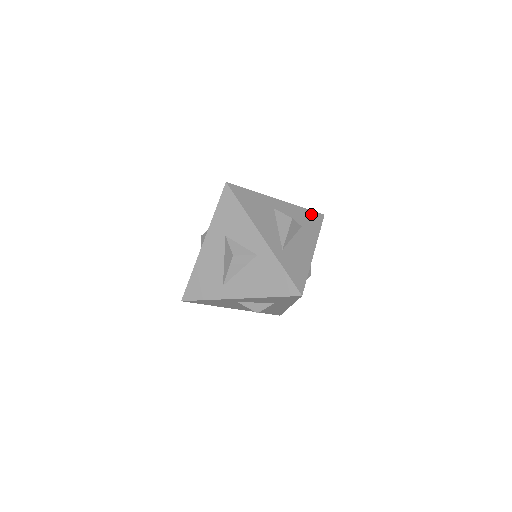
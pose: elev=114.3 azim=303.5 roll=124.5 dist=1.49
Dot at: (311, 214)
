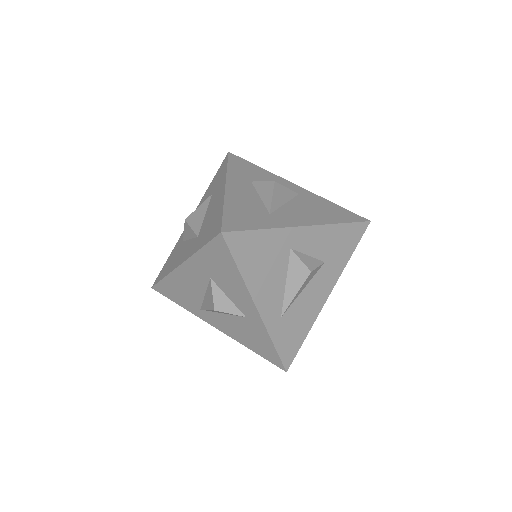
Dot at: (349, 230)
